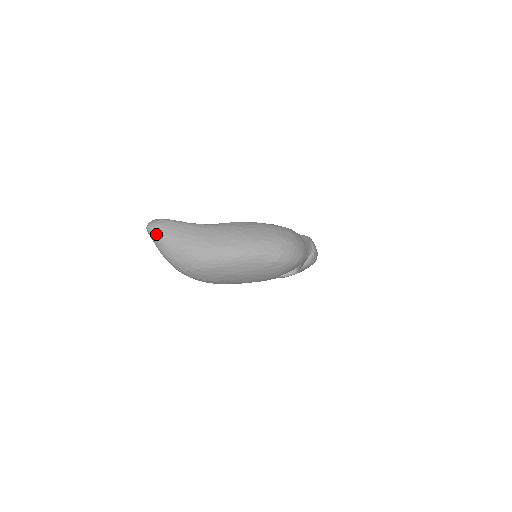
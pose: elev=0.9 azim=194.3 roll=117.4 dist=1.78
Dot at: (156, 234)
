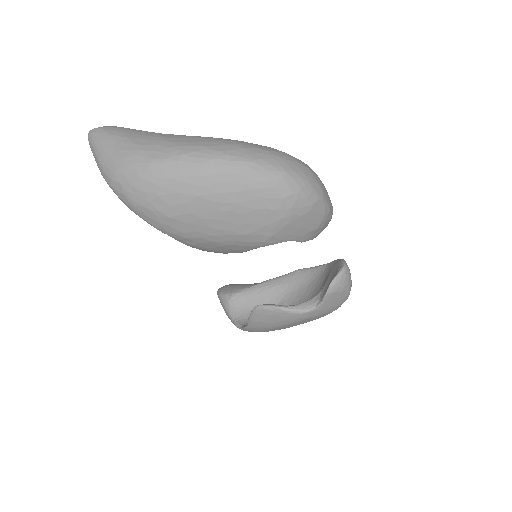
Dot at: (98, 136)
